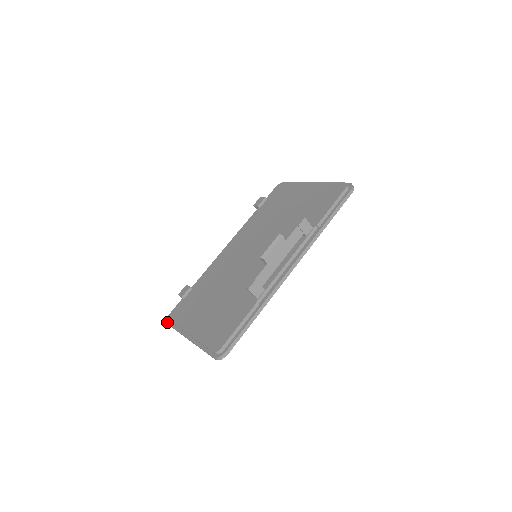
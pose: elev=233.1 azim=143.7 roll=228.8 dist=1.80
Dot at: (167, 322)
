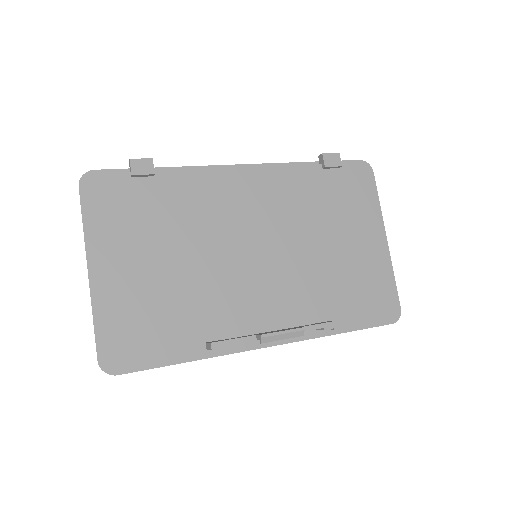
Dot at: (80, 179)
